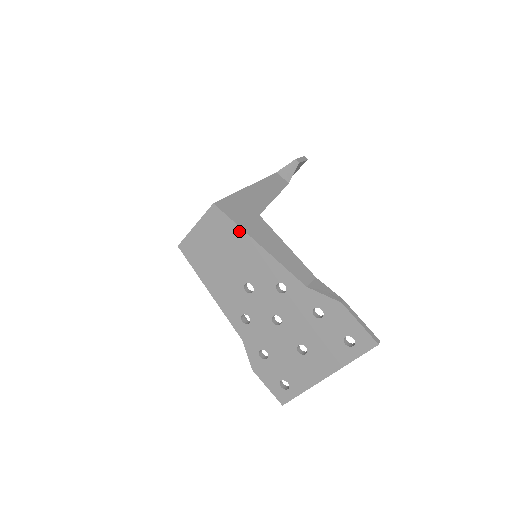
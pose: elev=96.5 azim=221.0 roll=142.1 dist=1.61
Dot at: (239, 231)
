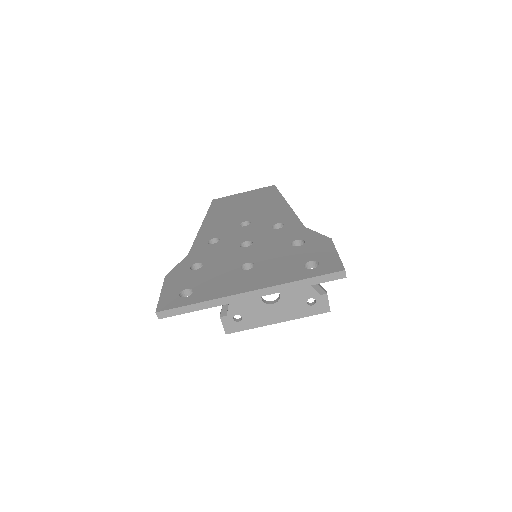
Dot at: (279, 197)
